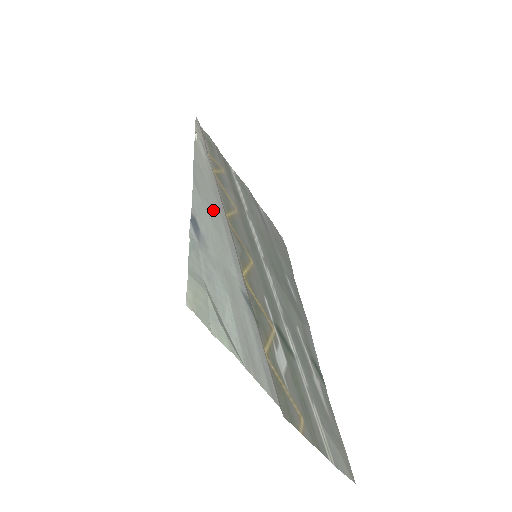
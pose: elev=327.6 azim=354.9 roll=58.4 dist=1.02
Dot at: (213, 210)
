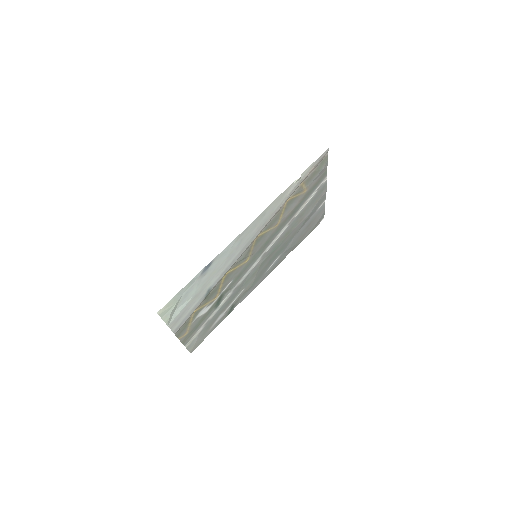
Dot at: (241, 244)
